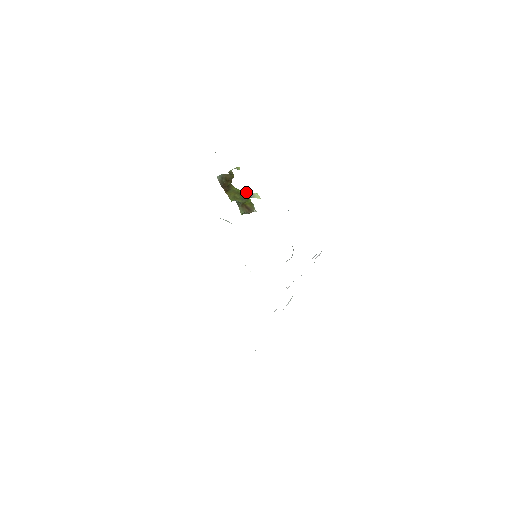
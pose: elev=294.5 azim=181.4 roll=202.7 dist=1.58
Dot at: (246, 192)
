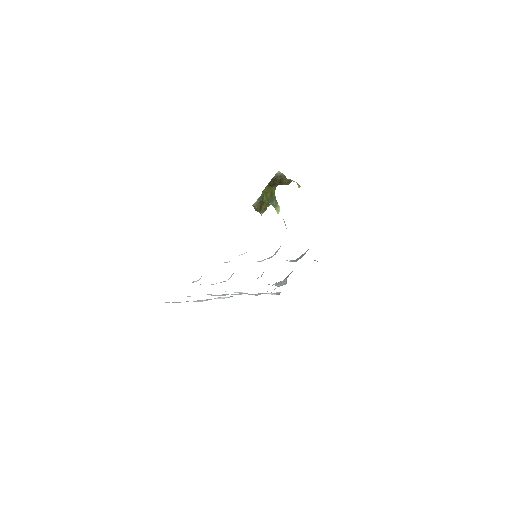
Dot at: occluded
